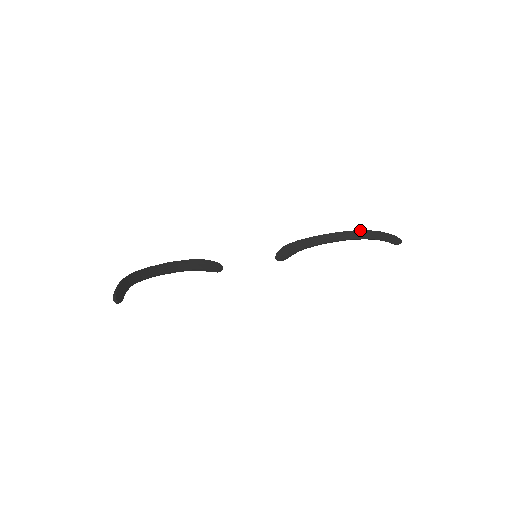
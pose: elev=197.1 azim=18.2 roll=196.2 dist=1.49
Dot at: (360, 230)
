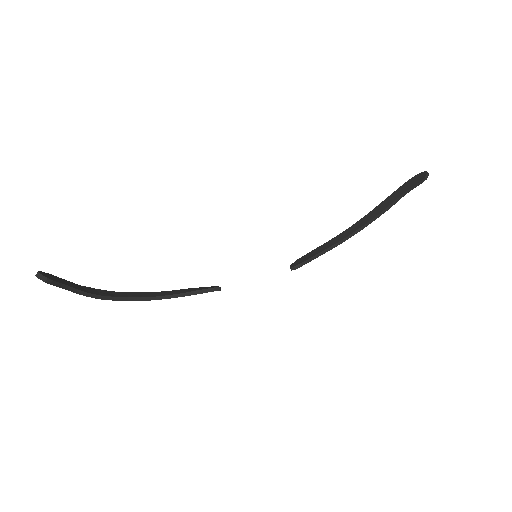
Dot at: (379, 204)
